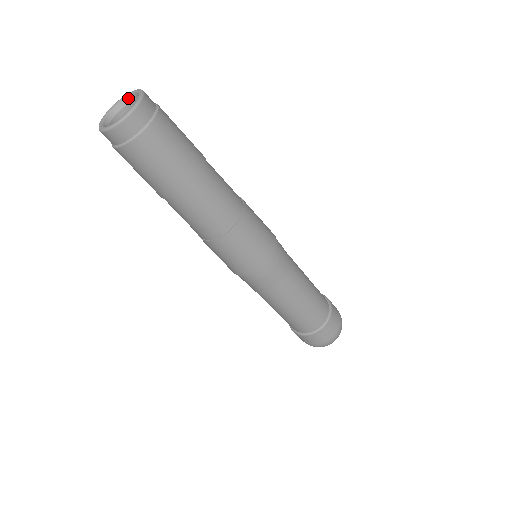
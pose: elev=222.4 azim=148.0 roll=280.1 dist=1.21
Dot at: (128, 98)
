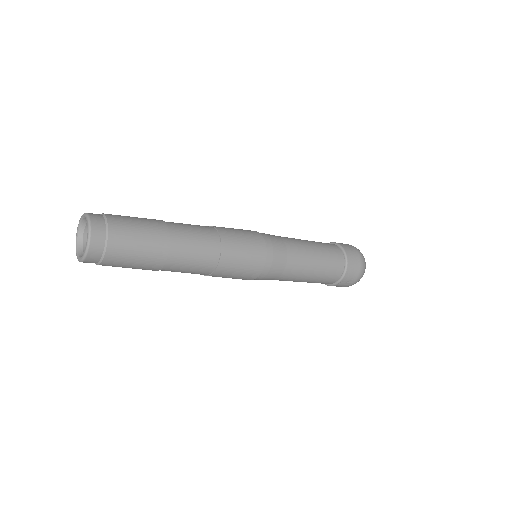
Dot at: (84, 219)
